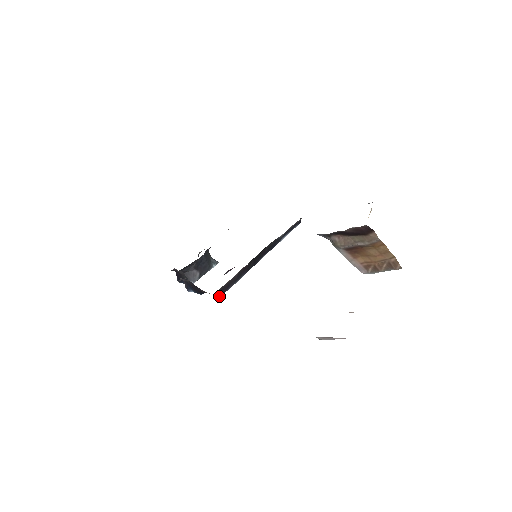
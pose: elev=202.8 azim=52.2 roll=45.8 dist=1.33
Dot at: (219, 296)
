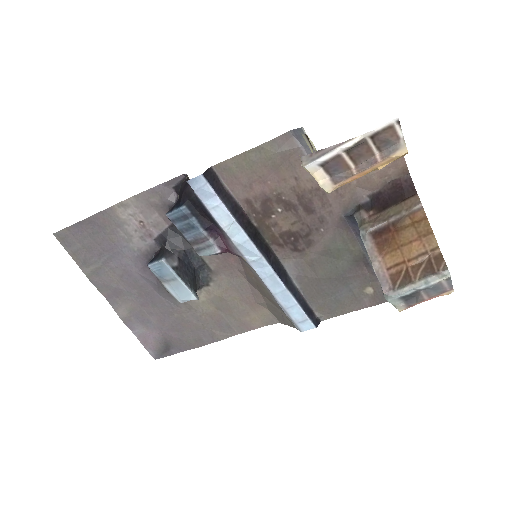
Dot at: (206, 176)
